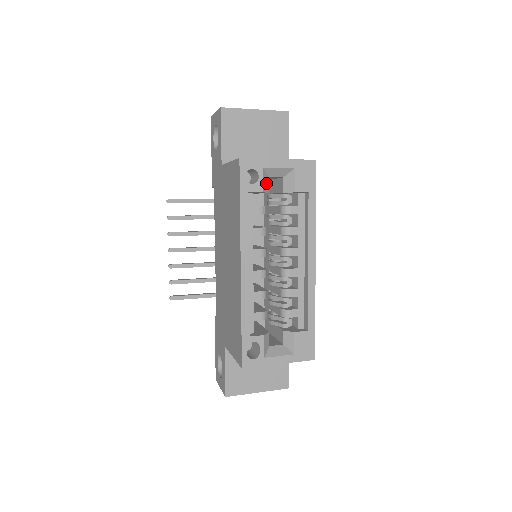
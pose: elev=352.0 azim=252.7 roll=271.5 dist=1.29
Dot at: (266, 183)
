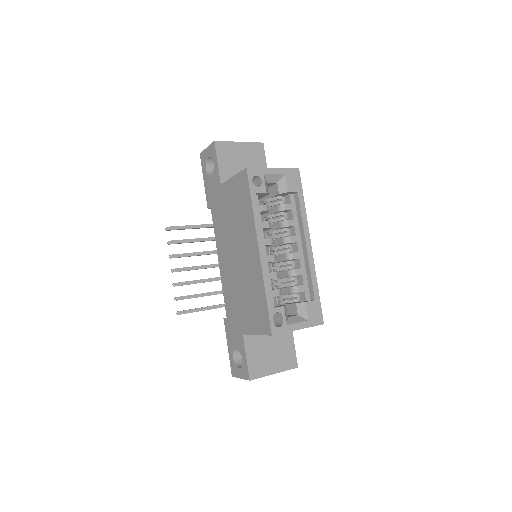
Dot at: (266, 187)
